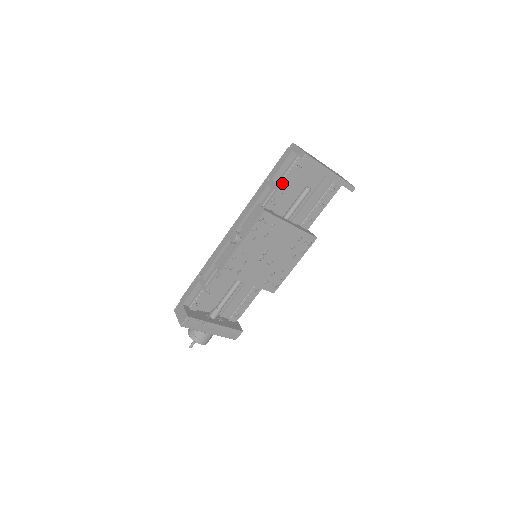
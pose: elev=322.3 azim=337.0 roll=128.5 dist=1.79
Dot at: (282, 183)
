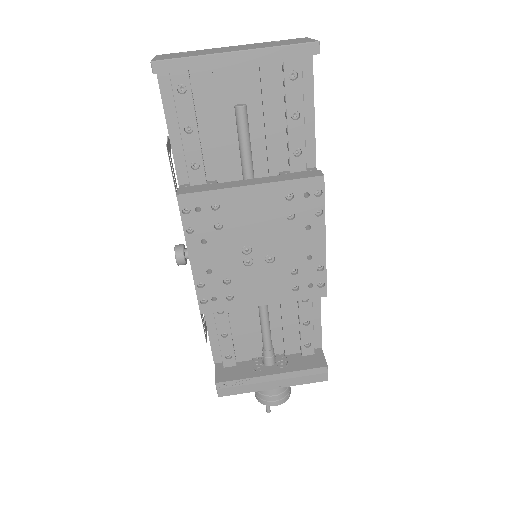
Dot at: (183, 132)
